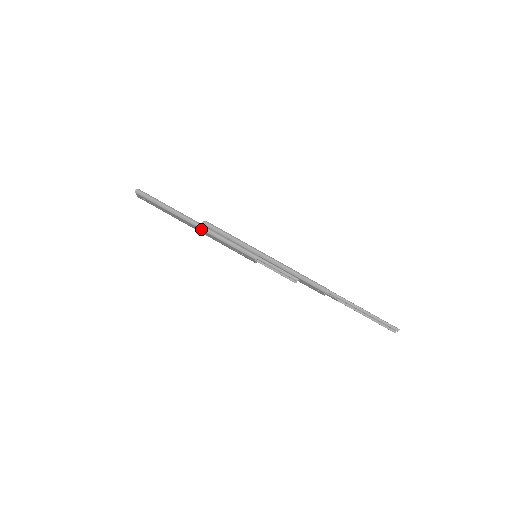
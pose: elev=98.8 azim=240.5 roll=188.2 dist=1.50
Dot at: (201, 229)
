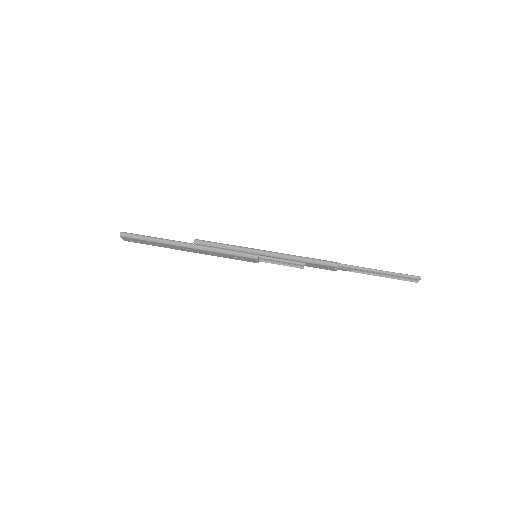
Dot at: (194, 248)
